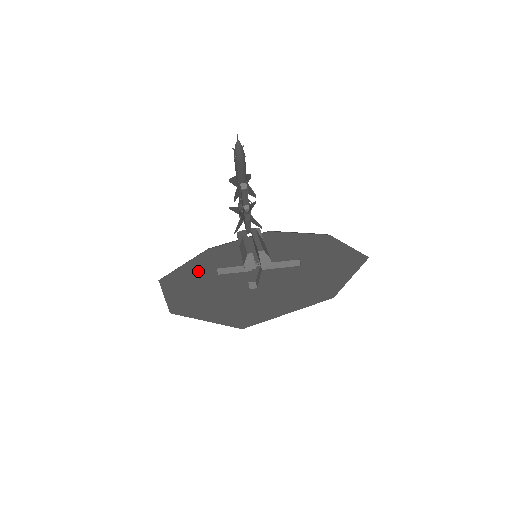
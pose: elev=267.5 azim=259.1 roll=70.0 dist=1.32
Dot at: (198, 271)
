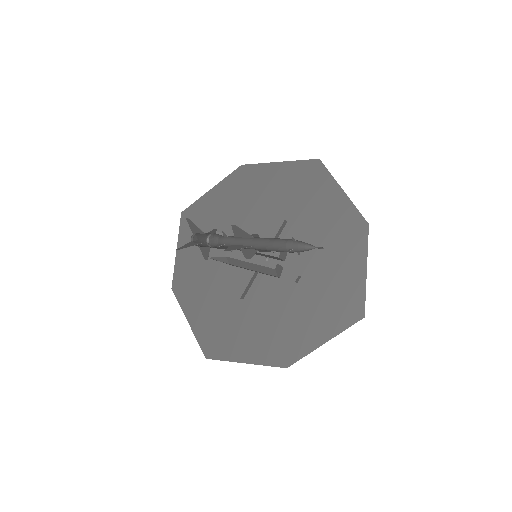
Dot at: (218, 315)
